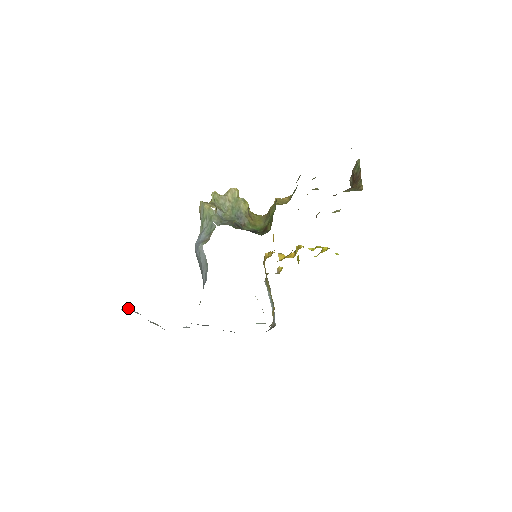
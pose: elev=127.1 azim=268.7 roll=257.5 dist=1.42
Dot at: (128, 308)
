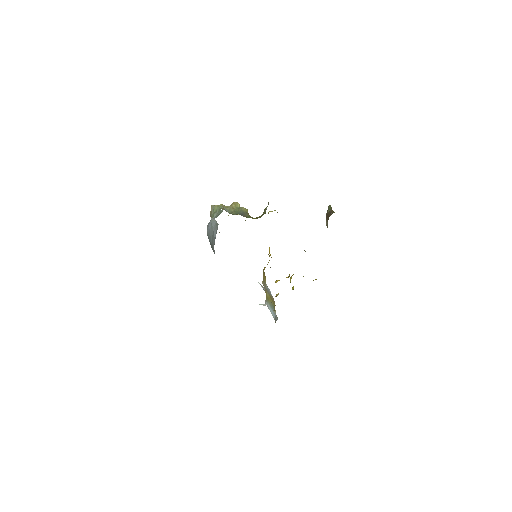
Dot at: occluded
